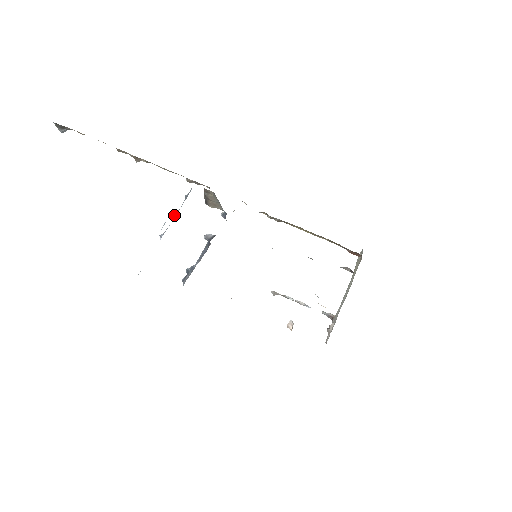
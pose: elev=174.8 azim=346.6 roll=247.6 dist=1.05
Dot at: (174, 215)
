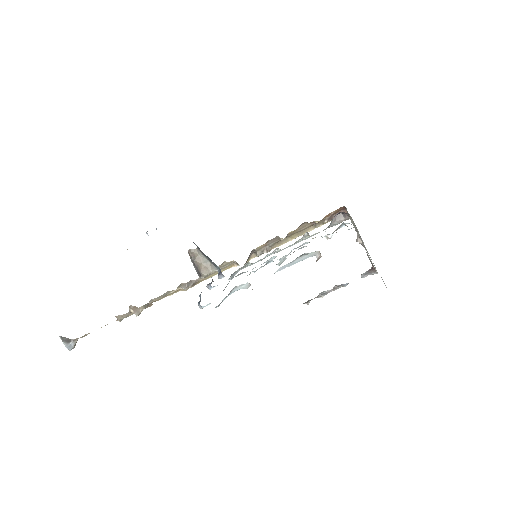
Dot at: occluded
